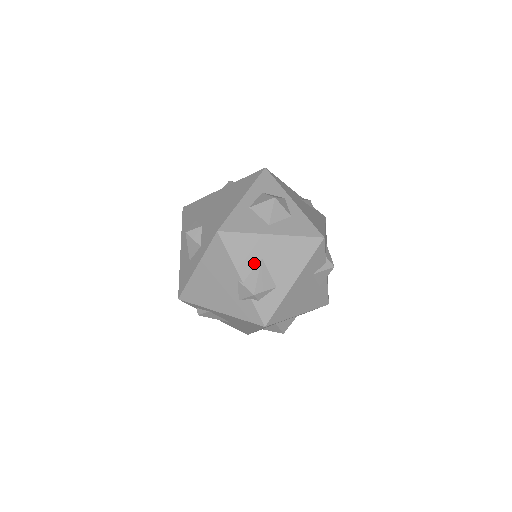
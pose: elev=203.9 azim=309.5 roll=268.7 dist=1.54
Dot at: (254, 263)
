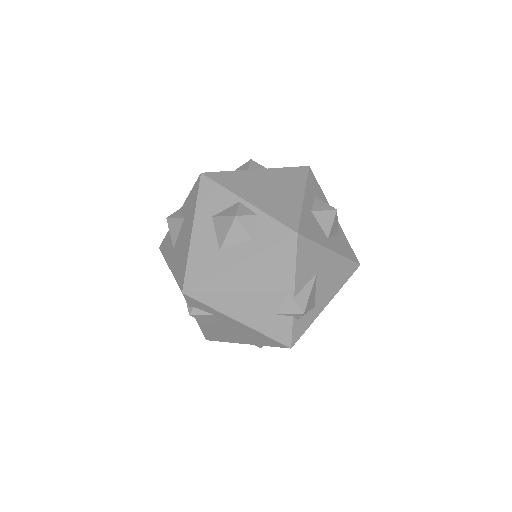
Dot at: (310, 278)
